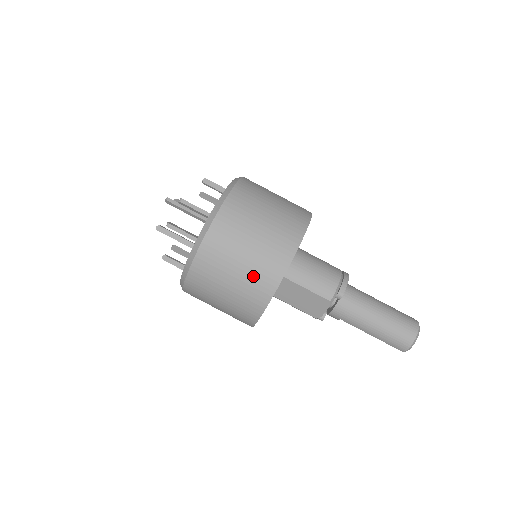
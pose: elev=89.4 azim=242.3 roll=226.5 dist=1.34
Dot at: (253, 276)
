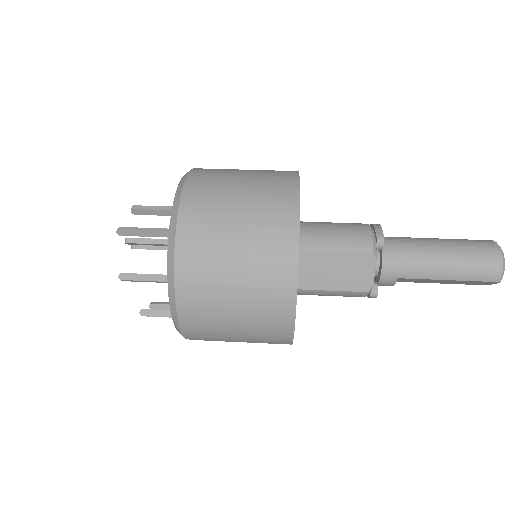
Dot at: (260, 242)
